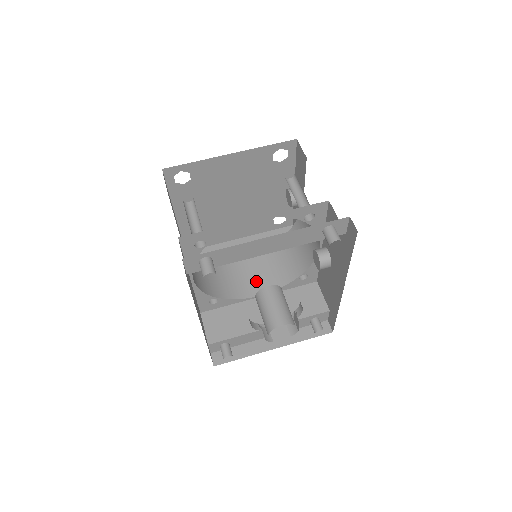
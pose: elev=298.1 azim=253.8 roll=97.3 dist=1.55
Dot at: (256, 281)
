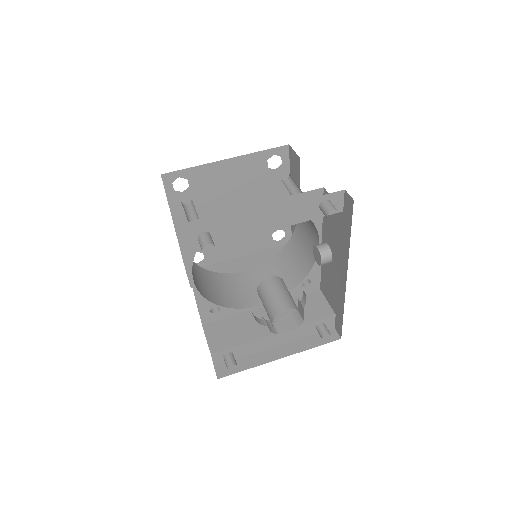
Dot at: occluded
